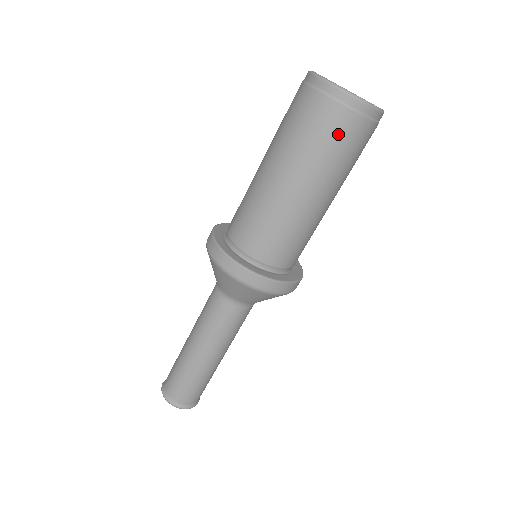
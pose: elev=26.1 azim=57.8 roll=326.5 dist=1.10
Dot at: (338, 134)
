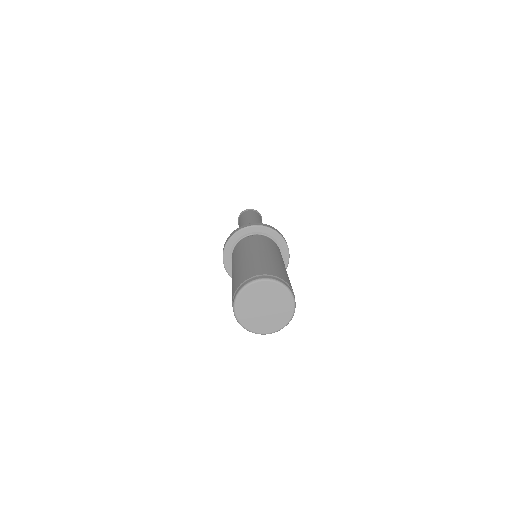
Dot at: occluded
